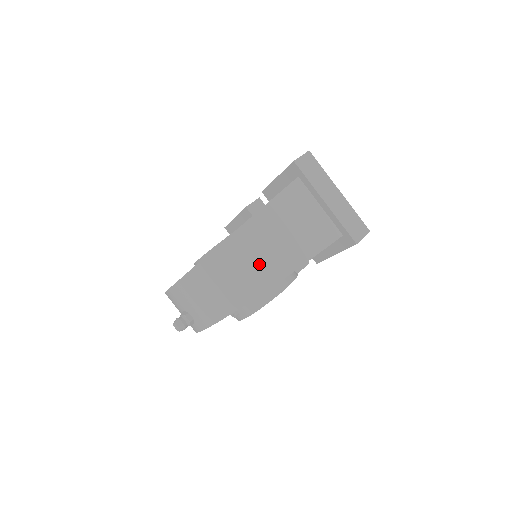
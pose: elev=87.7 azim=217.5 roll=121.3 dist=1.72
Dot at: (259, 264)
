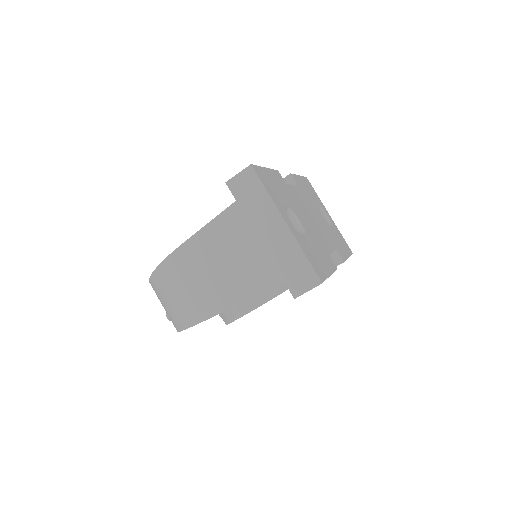
Dot at: (181, 301)
